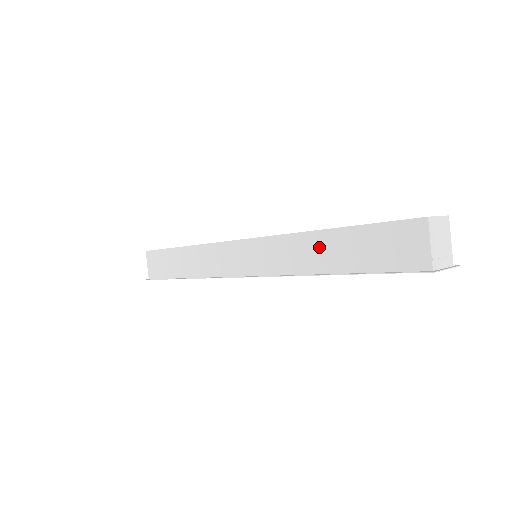
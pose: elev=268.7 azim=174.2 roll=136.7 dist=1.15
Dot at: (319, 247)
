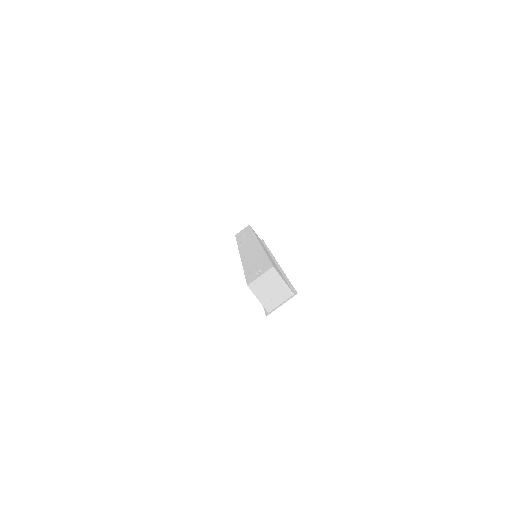
Dot at: occluded
